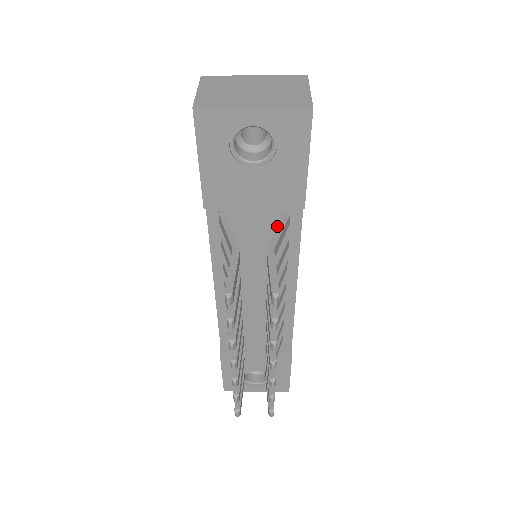
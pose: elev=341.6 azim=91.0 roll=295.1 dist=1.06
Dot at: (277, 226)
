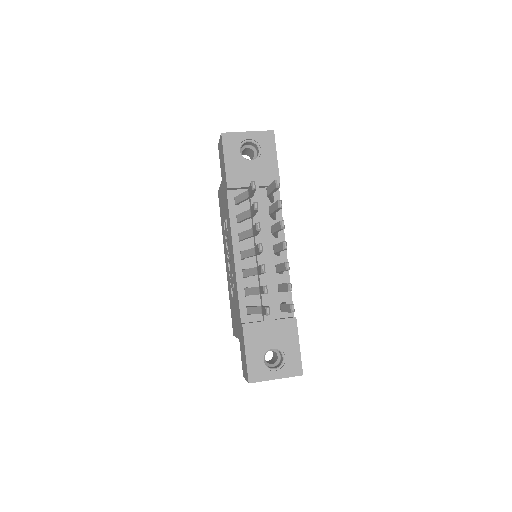
Dot at: occluded
